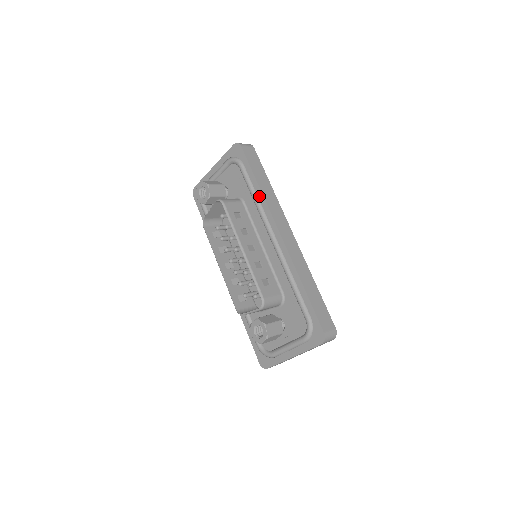
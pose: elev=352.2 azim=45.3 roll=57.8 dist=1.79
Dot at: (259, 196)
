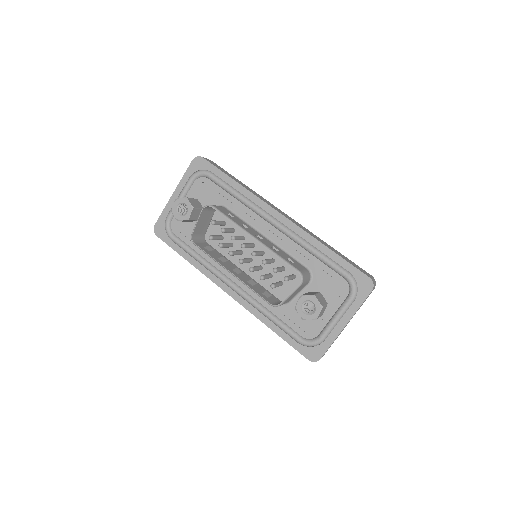
Dot at: (242, 192)
